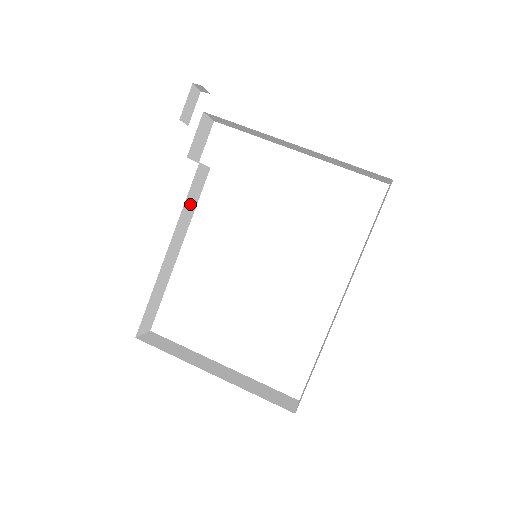
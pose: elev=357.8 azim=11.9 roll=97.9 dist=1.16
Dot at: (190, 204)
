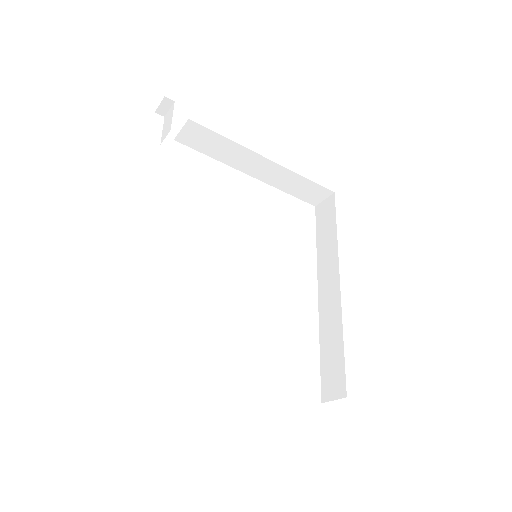
Dot at: occluded
